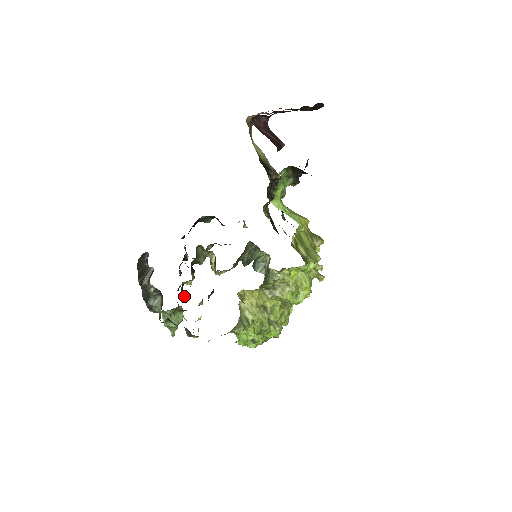
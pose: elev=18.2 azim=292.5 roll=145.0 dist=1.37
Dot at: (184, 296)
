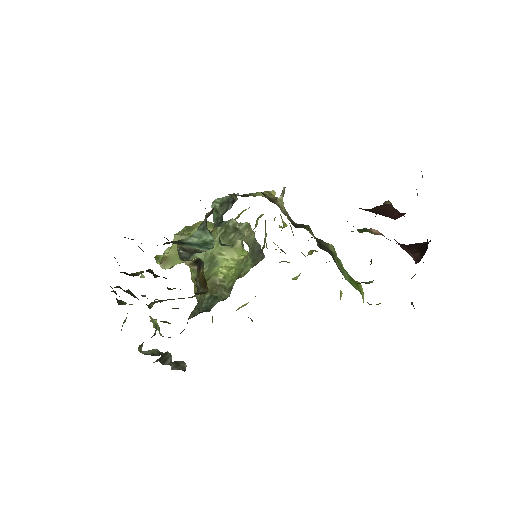
Dot at: occluded
